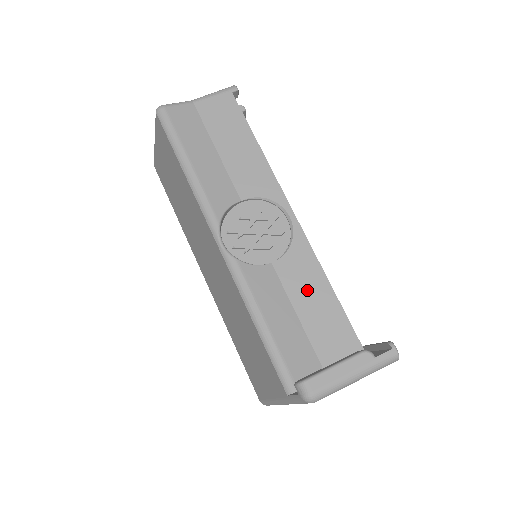
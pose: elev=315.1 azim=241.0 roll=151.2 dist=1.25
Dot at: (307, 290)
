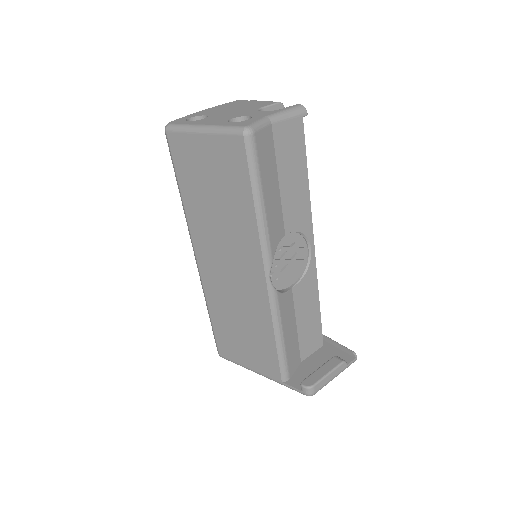
Dot at: (306, 307)
